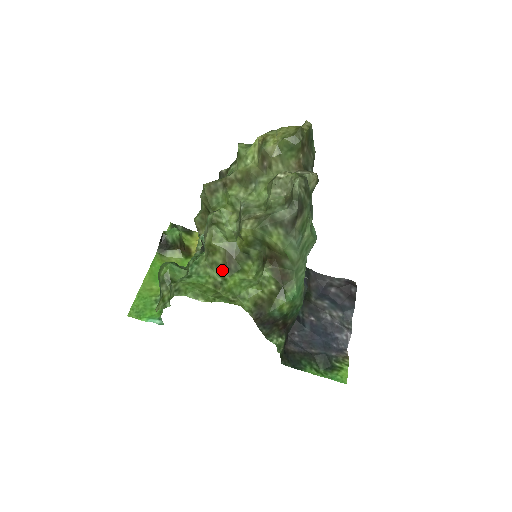
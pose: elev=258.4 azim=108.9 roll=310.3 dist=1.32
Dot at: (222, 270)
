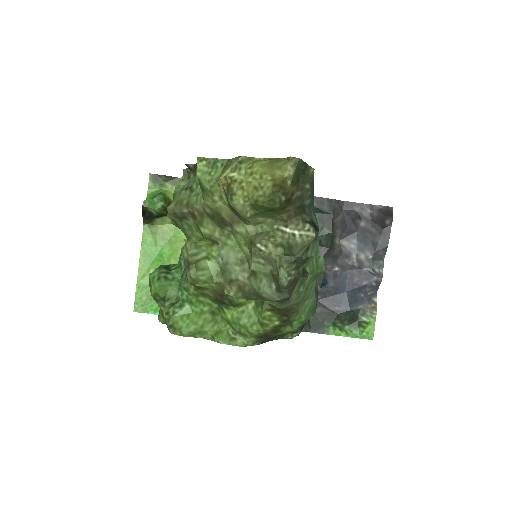
Dot at: (216, 300)
